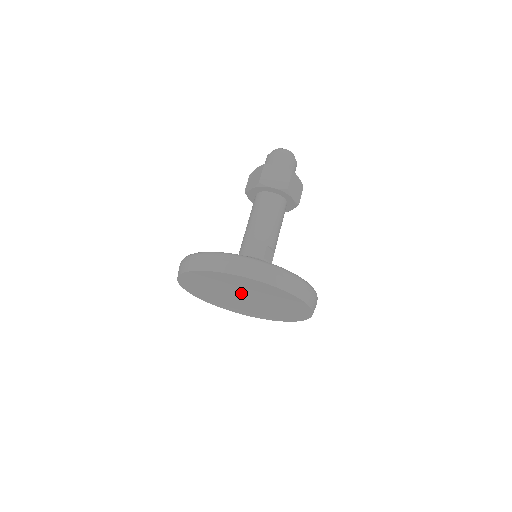
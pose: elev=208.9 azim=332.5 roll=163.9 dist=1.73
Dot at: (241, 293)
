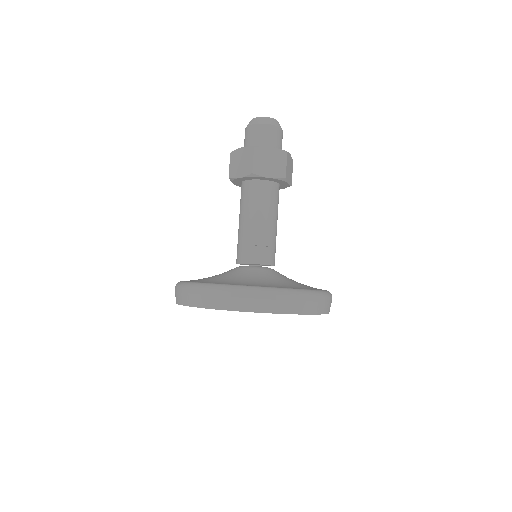
Dot at: occluded
